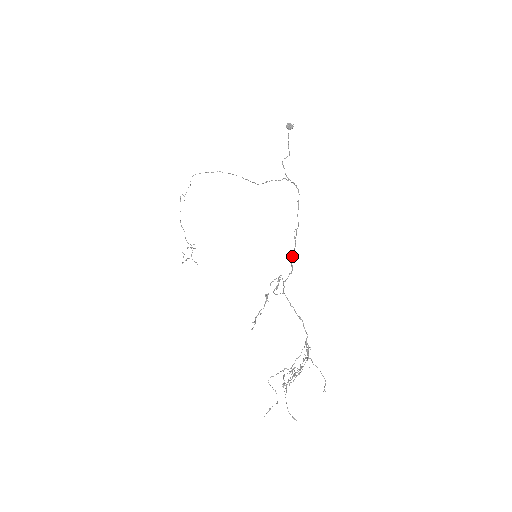
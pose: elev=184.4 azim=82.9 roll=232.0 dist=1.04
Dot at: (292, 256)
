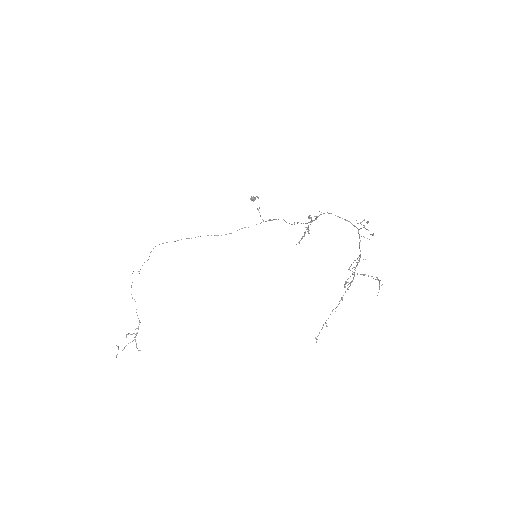
Dot at: (305, 223)
